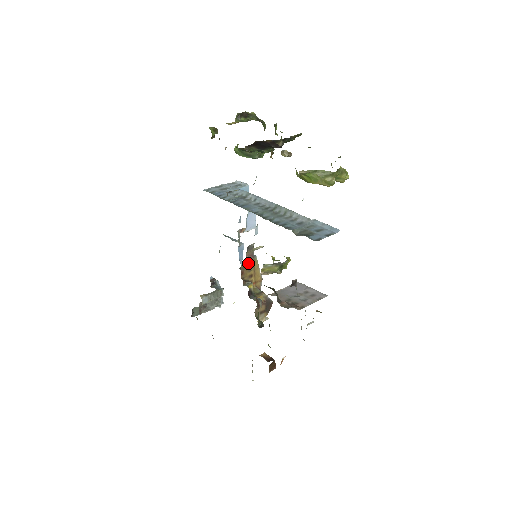
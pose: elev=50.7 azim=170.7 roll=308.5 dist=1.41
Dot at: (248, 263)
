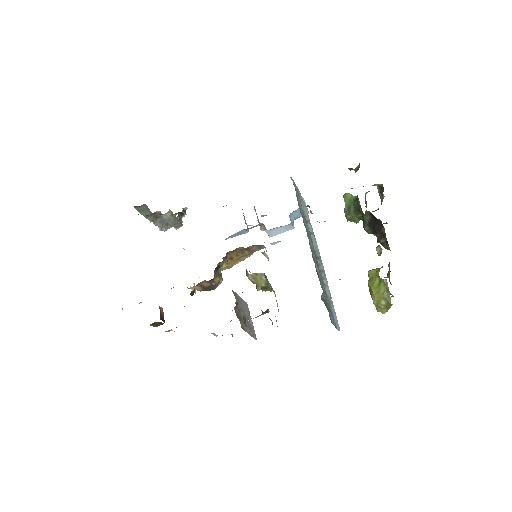
Dot at: (244, 251)
